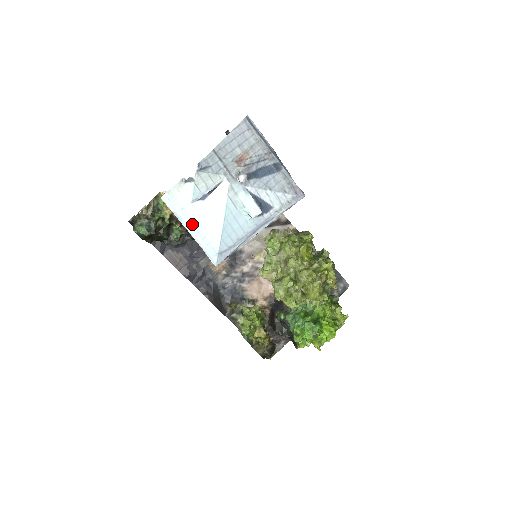
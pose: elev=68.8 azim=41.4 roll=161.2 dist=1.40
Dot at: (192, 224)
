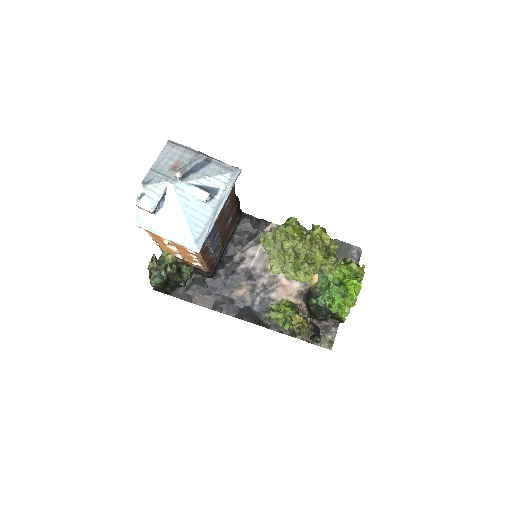
Dot at: (165, 231)
